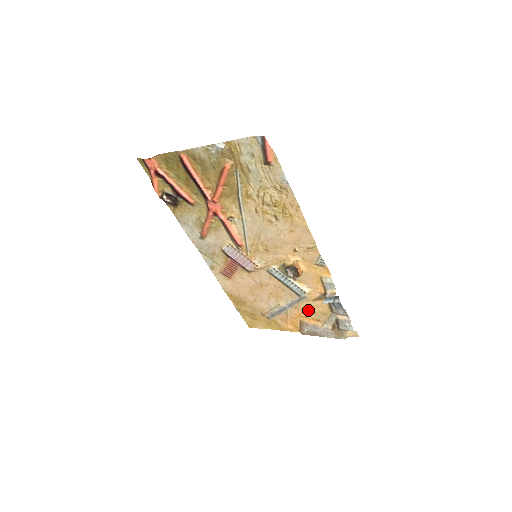
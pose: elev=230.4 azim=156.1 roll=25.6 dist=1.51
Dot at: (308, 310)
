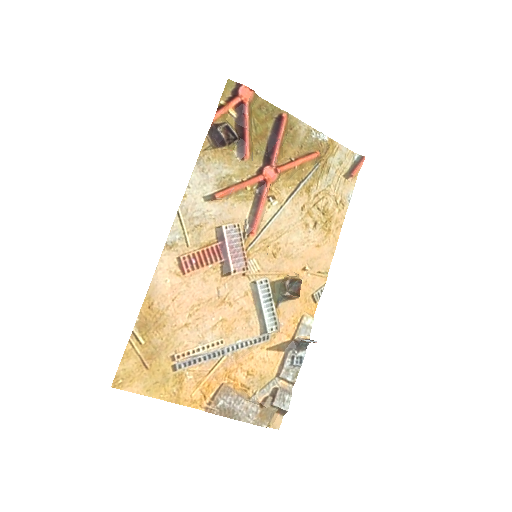
Dot at: (248, 366)
